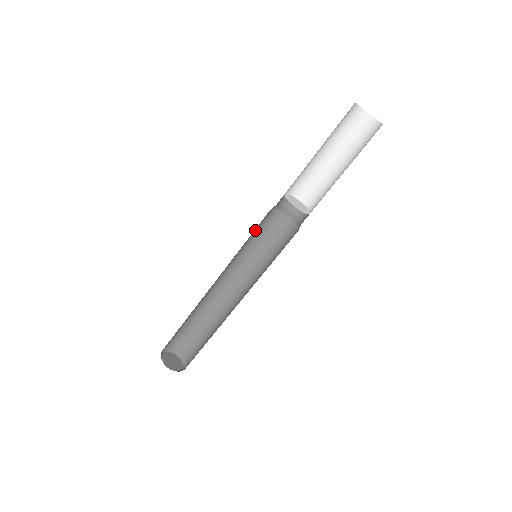
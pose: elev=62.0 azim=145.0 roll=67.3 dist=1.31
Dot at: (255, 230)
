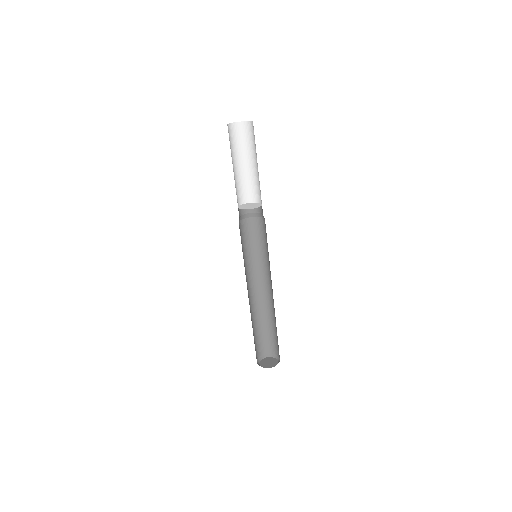
Dot at: (247, 239)
